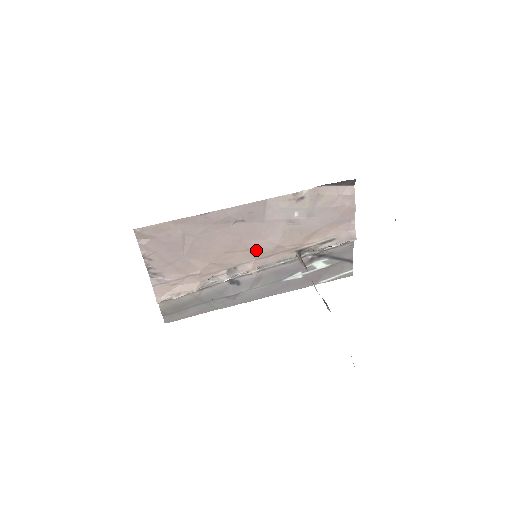
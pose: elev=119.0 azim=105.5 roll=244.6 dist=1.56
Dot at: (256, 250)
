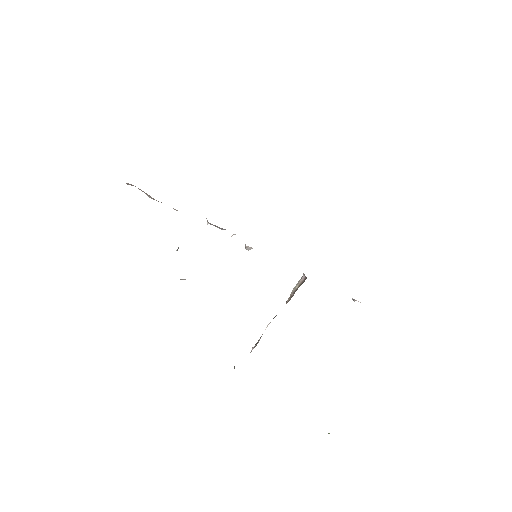
Dot at: occluded
